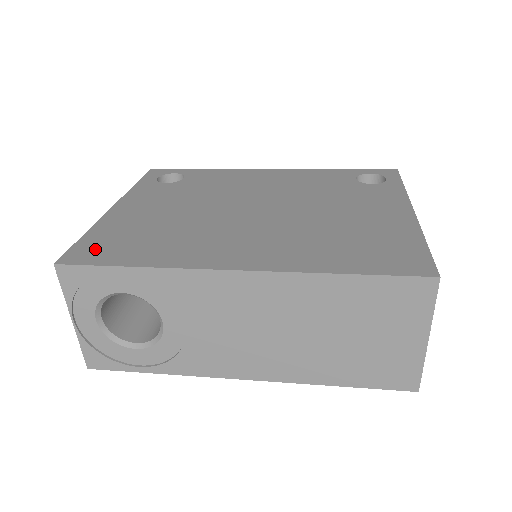
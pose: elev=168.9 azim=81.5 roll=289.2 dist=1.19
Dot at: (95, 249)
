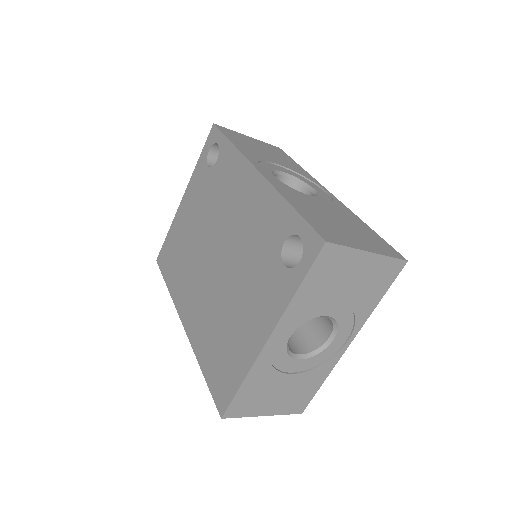
Dot at: (165, 256)
